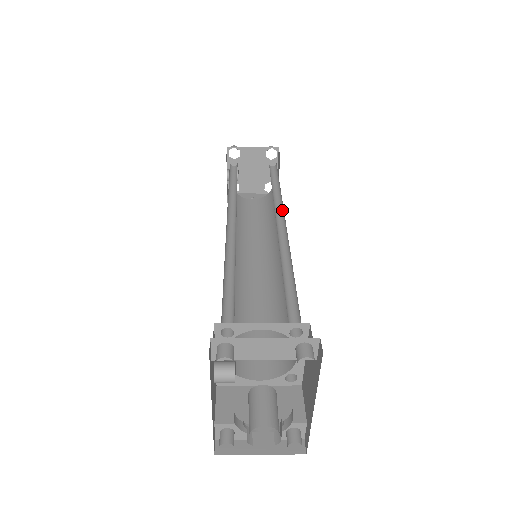
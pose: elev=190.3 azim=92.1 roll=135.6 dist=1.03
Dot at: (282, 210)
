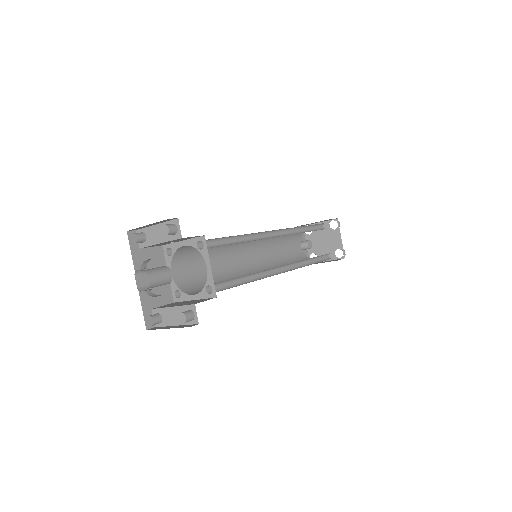
Dot at: occluded
